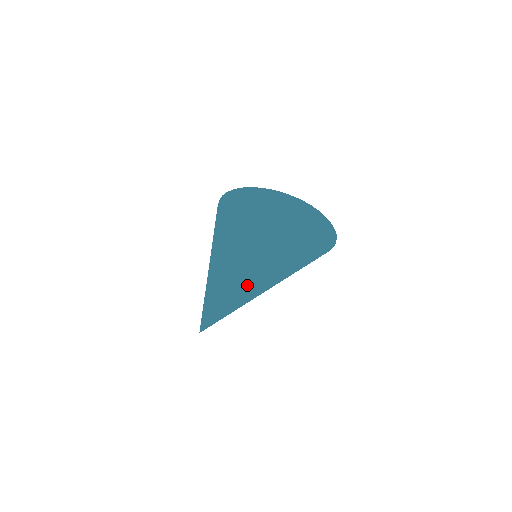
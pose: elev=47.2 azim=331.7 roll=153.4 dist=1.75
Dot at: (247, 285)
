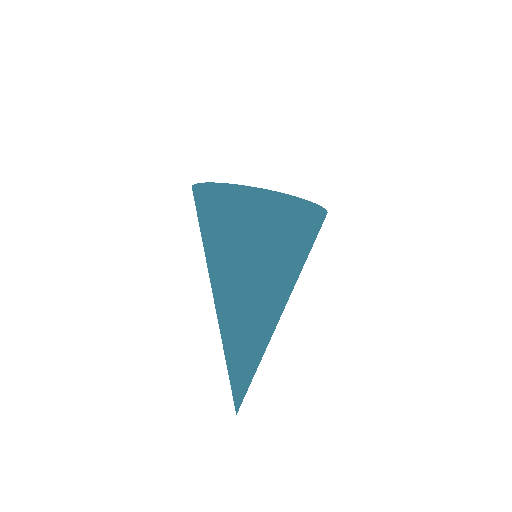
Dot at: (253, 265)
